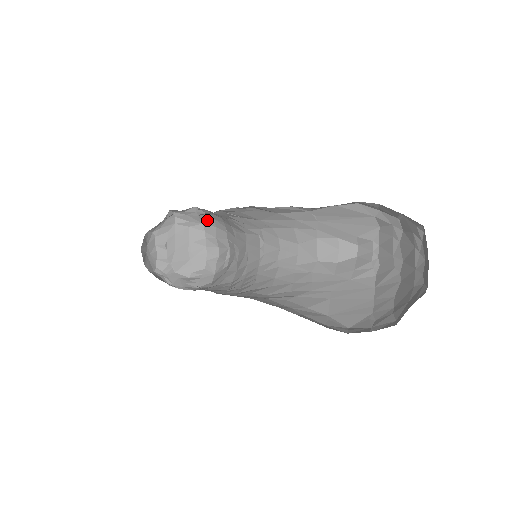
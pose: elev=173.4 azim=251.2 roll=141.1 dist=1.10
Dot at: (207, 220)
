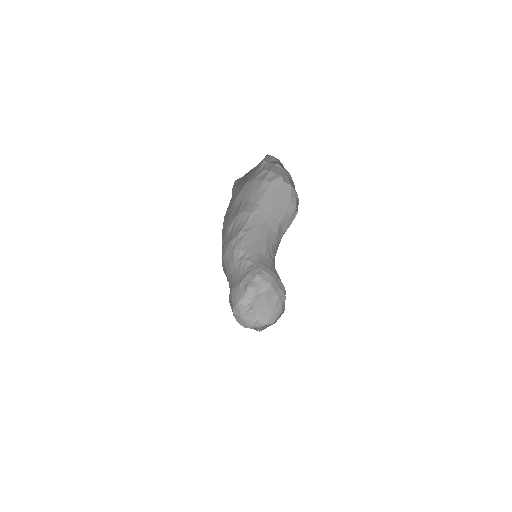
Dot at: (269, 279)
